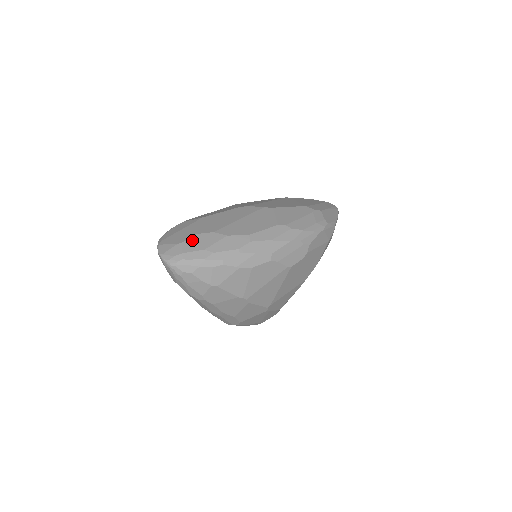
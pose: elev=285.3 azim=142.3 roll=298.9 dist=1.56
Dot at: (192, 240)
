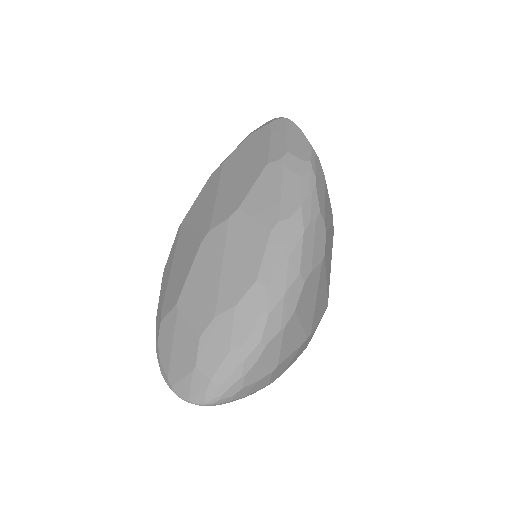
Dot at: (203, 351)
